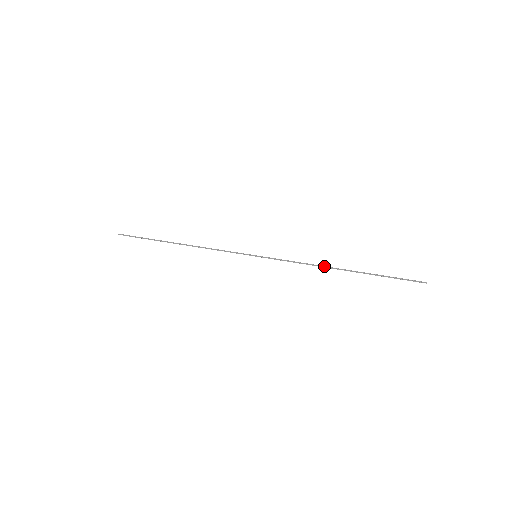
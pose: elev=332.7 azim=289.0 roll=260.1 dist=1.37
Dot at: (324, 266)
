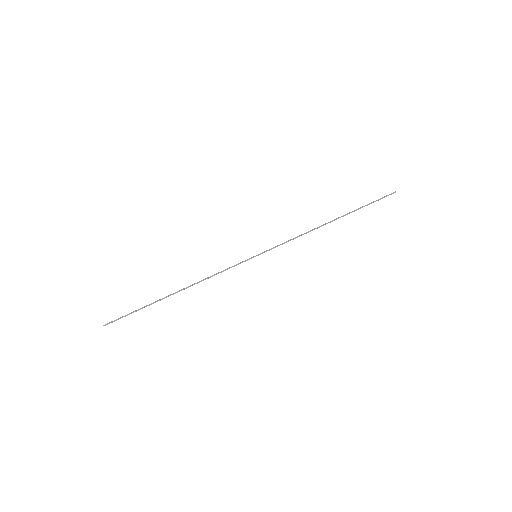
Dot at: (317, 227)
